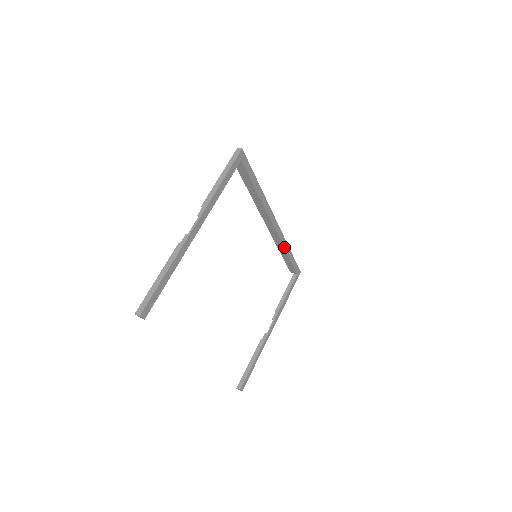
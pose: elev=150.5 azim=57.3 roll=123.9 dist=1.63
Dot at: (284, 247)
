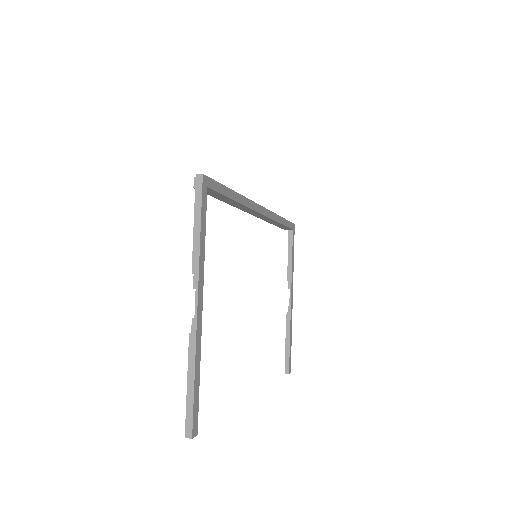
Dot at: (275, 220)
